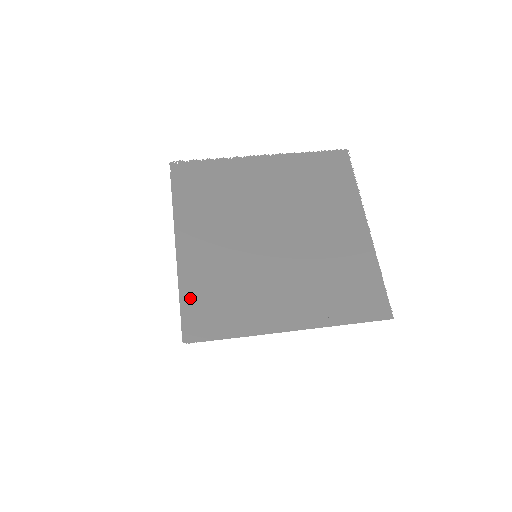
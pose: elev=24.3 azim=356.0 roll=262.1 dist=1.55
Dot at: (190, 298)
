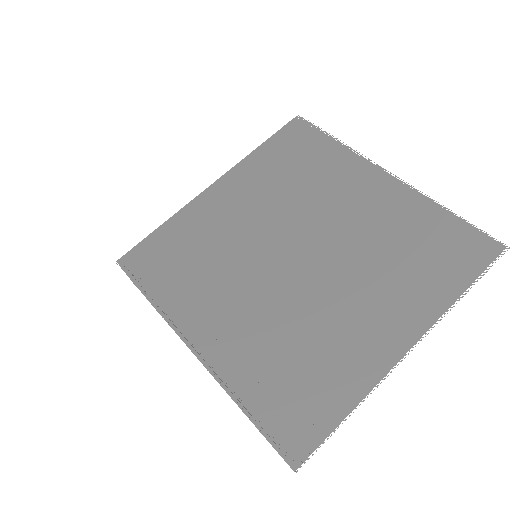
Dot at: (165, 235)
